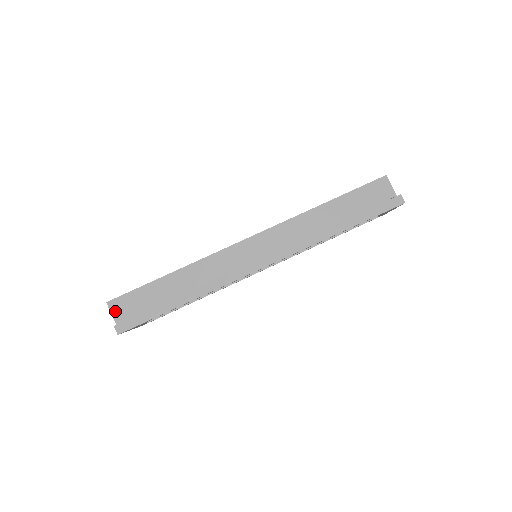
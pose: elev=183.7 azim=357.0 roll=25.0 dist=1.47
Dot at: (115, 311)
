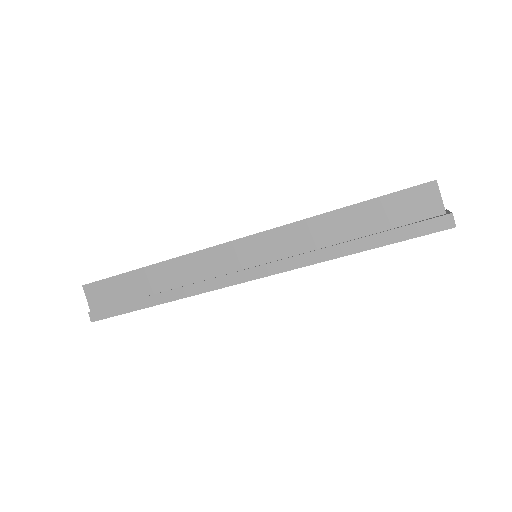
Dot at: (90, 297)
